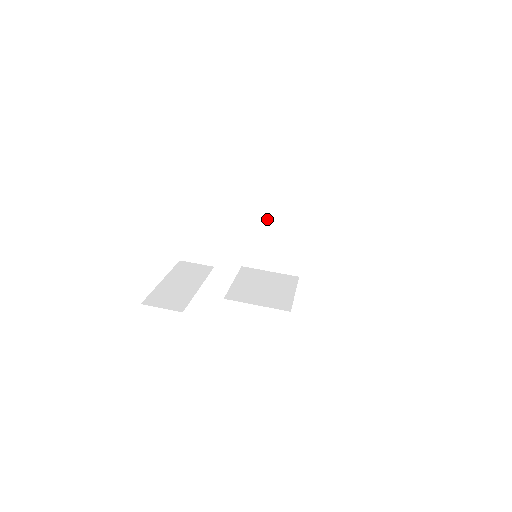
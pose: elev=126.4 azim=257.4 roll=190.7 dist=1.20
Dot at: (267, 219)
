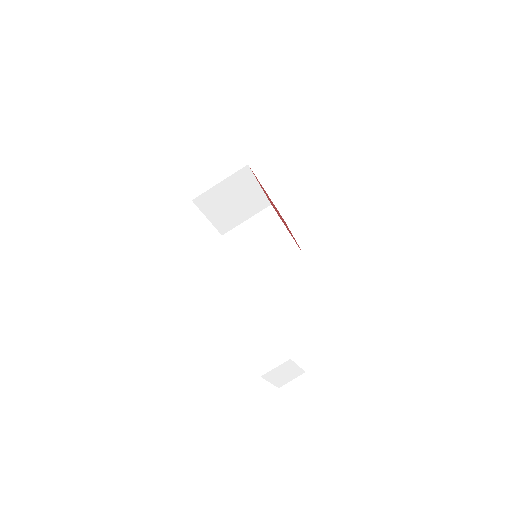
Dot at: (217, 196)
